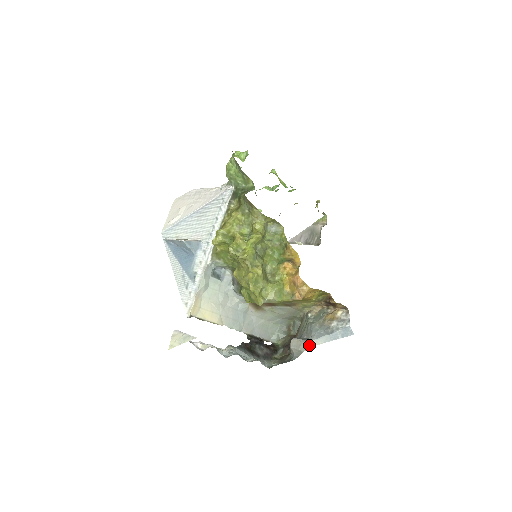
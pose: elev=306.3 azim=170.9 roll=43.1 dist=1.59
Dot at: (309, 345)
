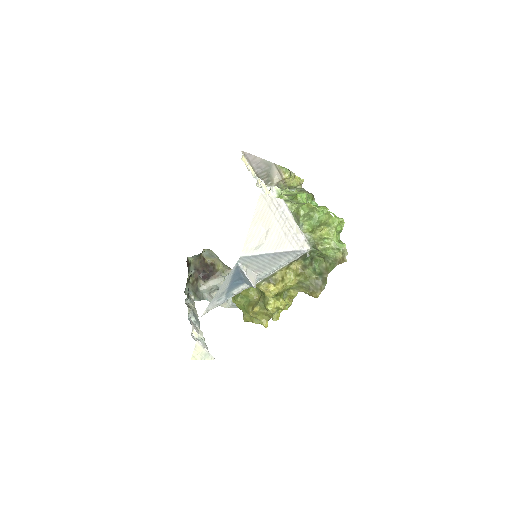
Dot at: (227, 306)
